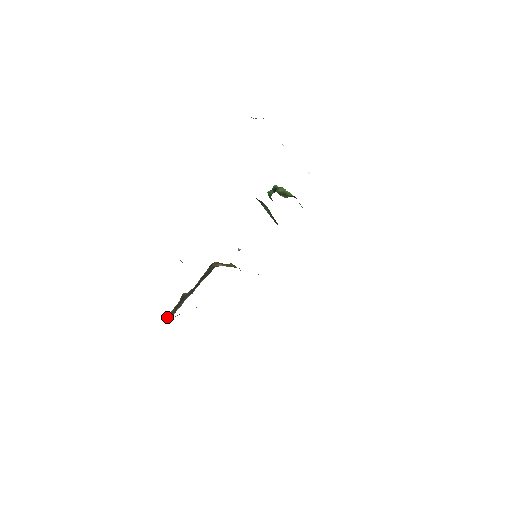
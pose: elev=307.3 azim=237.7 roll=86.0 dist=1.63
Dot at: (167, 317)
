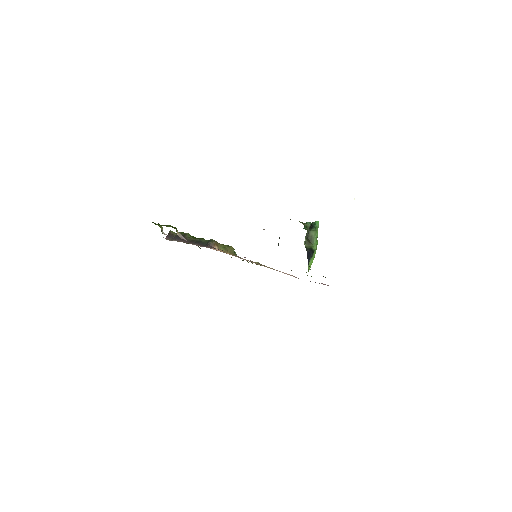
Dot at: (169, 234)
